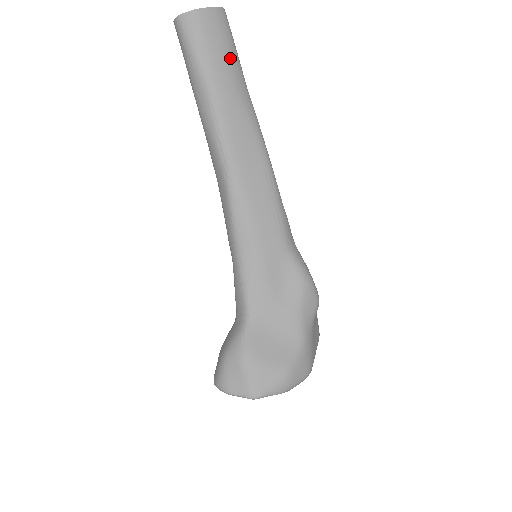
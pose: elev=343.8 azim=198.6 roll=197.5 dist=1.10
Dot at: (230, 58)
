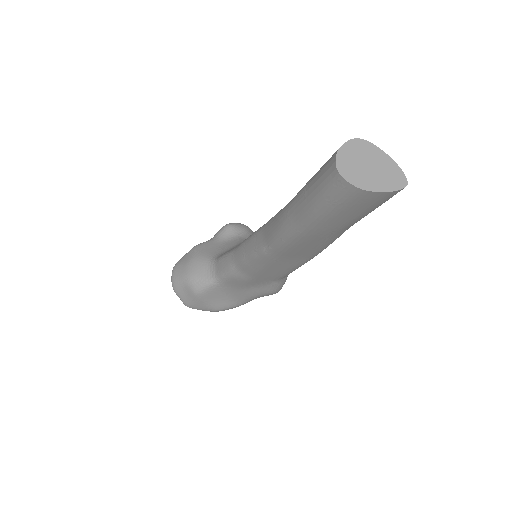
Dot at: (356, 219)
